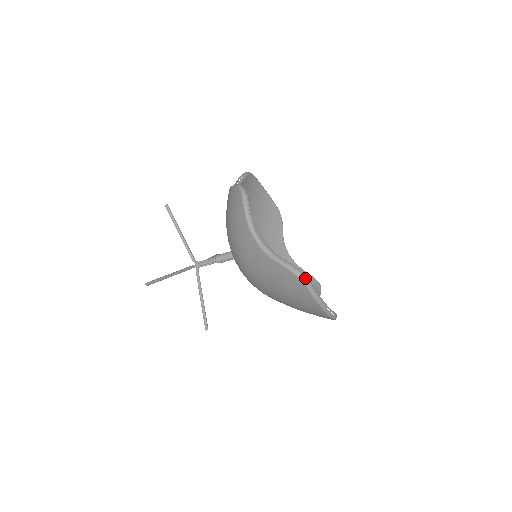
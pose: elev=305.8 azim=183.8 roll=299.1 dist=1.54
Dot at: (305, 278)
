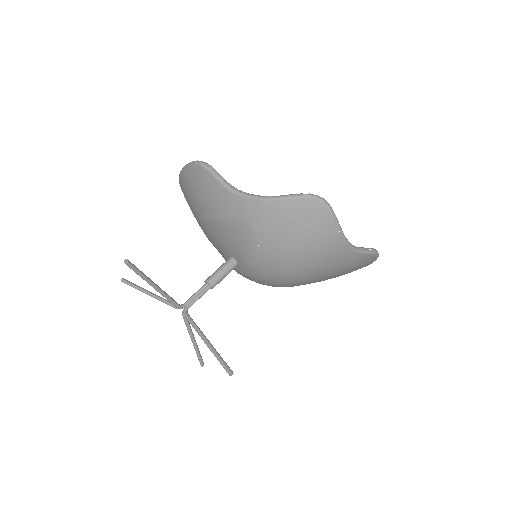
Dot at: (378, 253)
